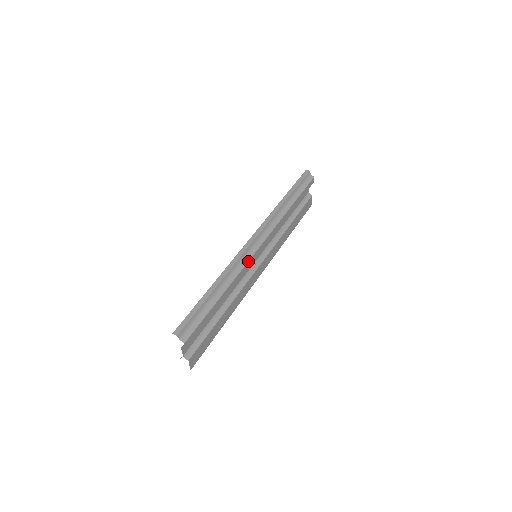
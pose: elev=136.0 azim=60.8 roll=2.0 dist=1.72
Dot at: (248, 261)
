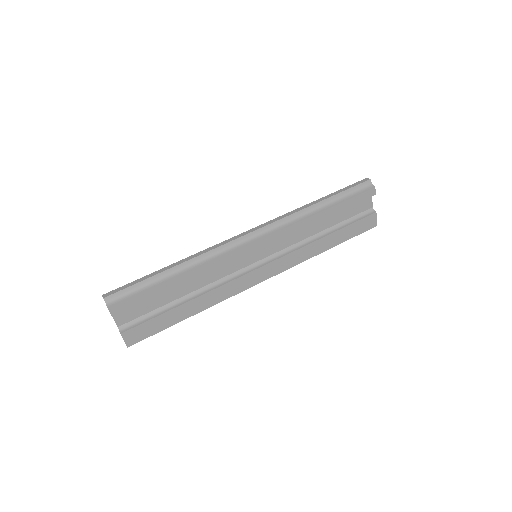
Dot at: (229, 253)
